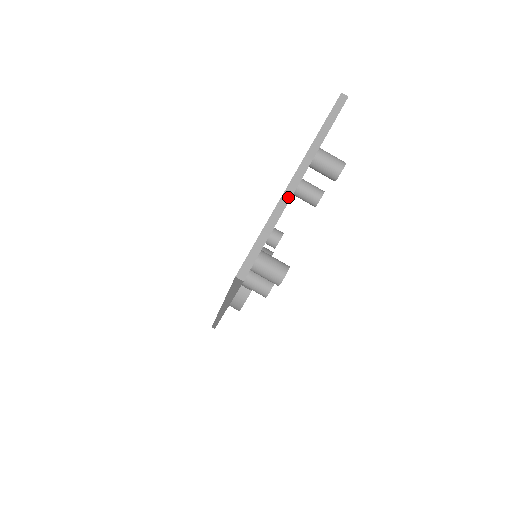
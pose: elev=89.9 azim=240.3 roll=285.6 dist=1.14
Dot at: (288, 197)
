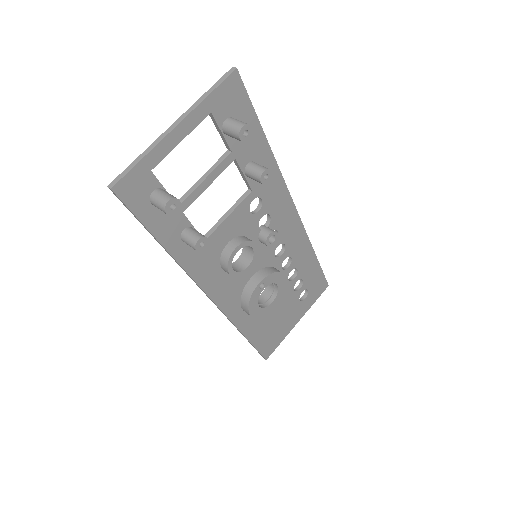
Dot at: (164, 136)
